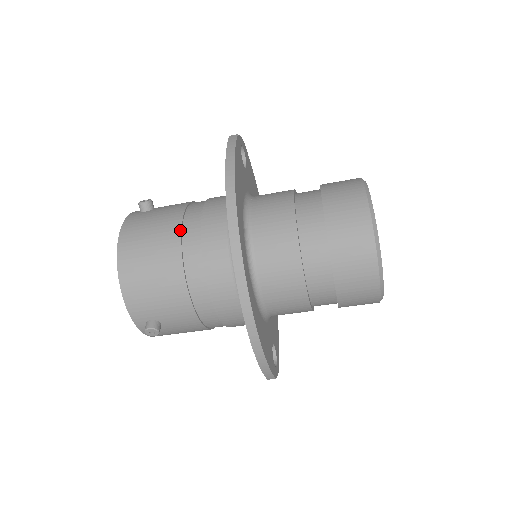
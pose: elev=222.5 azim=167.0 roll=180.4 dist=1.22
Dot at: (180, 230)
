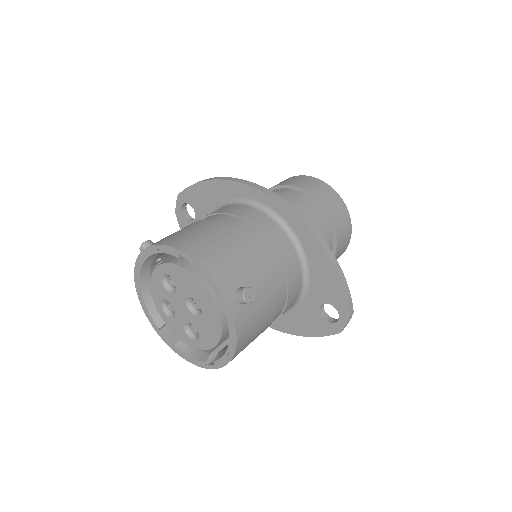
Dot at: (207, 219)
